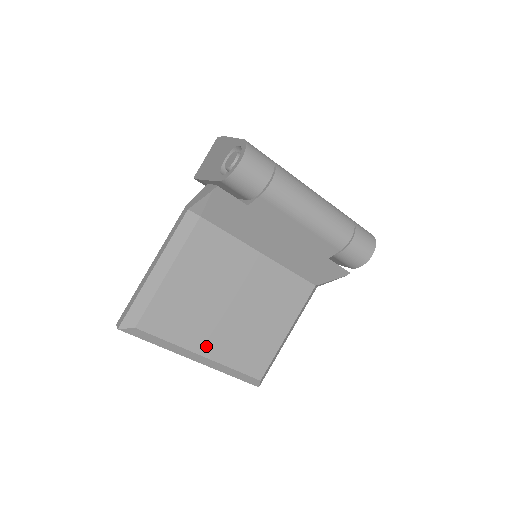
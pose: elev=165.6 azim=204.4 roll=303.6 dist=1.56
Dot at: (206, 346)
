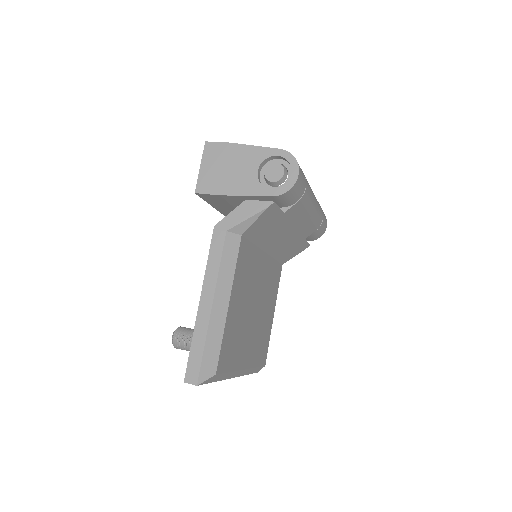
Dot at: (245, 359)
